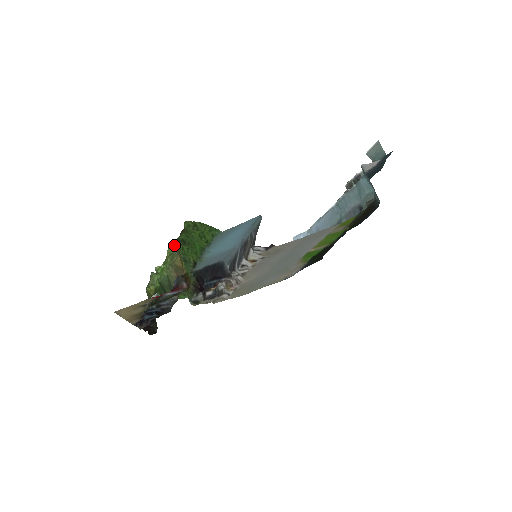
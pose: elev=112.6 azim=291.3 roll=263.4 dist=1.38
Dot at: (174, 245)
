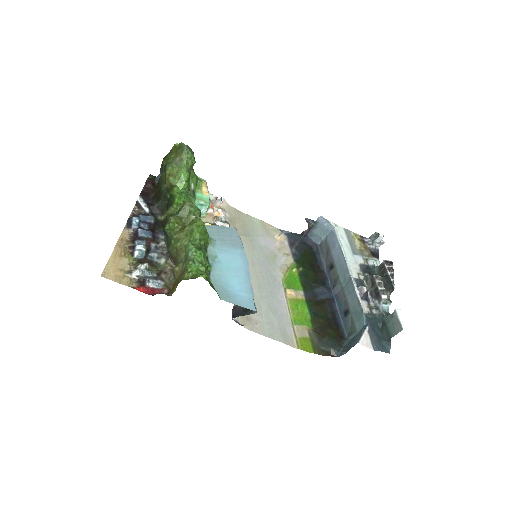
Dot at: (188, 253)
